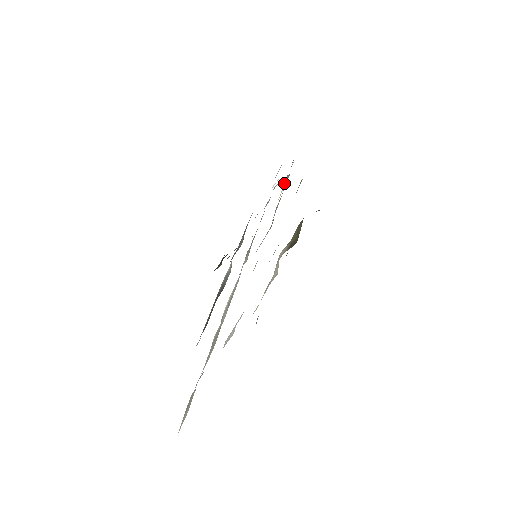
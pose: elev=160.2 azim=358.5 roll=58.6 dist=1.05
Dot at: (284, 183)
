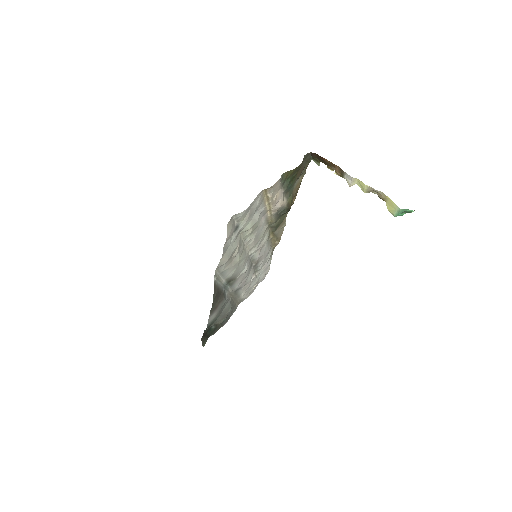
Dot at: (269, 252)
